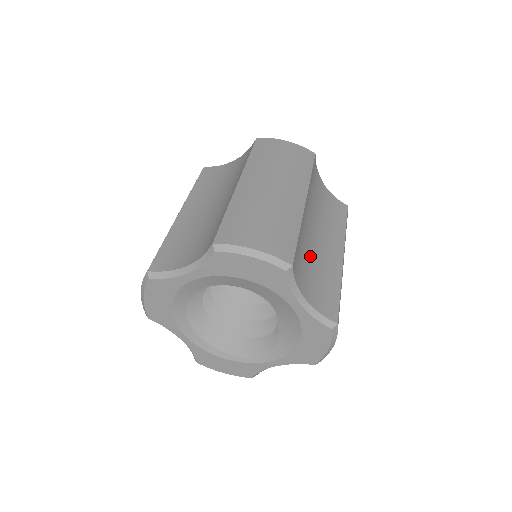
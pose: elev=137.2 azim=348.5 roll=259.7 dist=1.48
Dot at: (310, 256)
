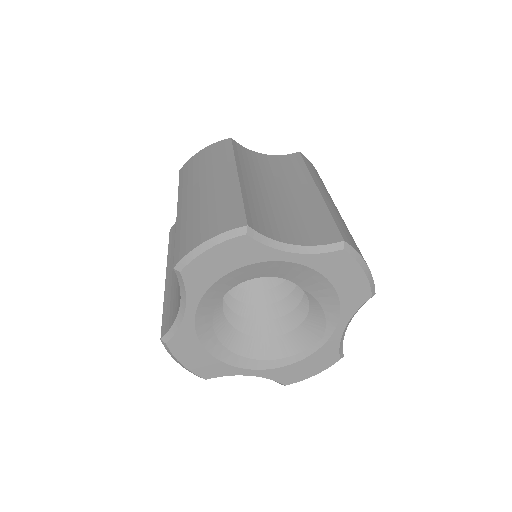
Dot at: (278, 211)
